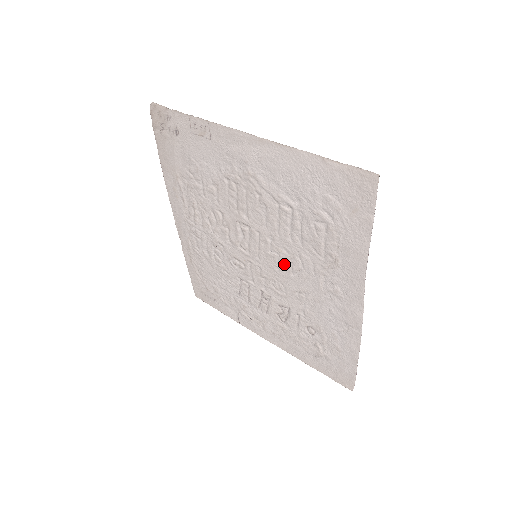
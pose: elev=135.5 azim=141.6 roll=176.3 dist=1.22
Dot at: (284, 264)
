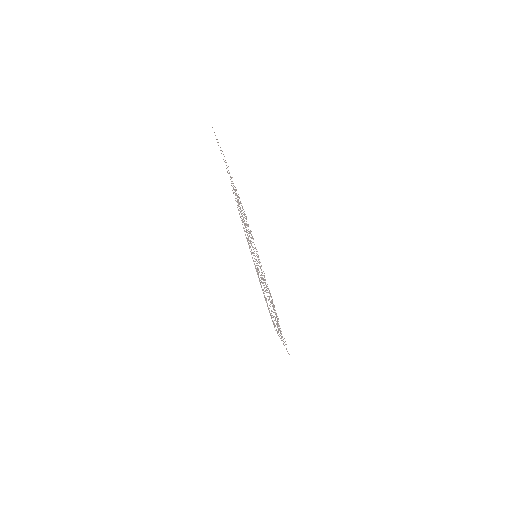
Dot at: occluded
